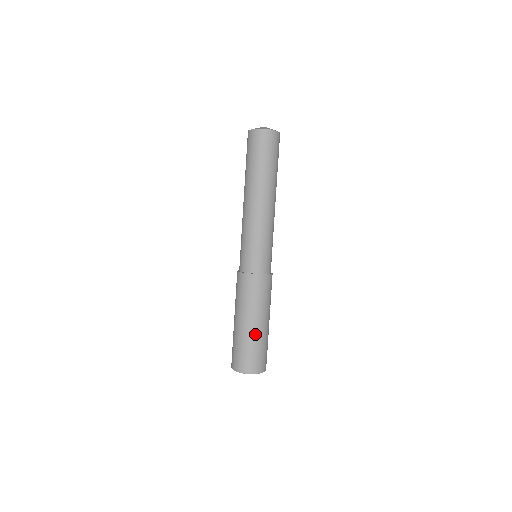
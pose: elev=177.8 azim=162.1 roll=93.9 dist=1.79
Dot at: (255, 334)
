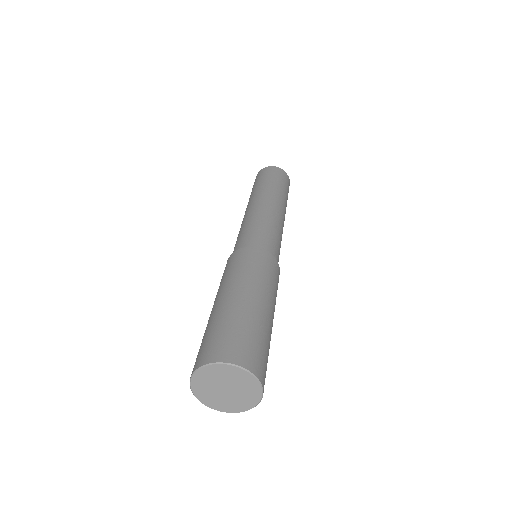
Dot at: (255, 311)
